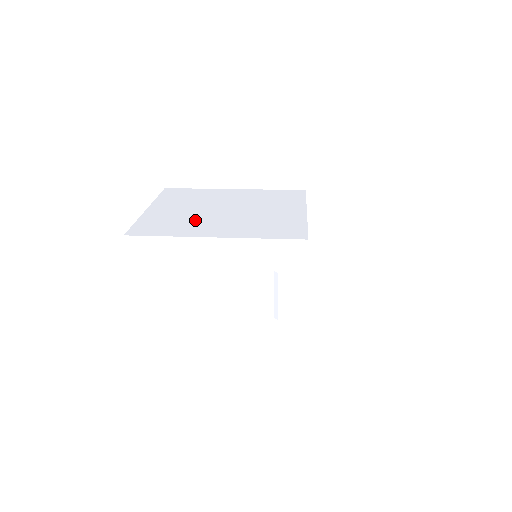
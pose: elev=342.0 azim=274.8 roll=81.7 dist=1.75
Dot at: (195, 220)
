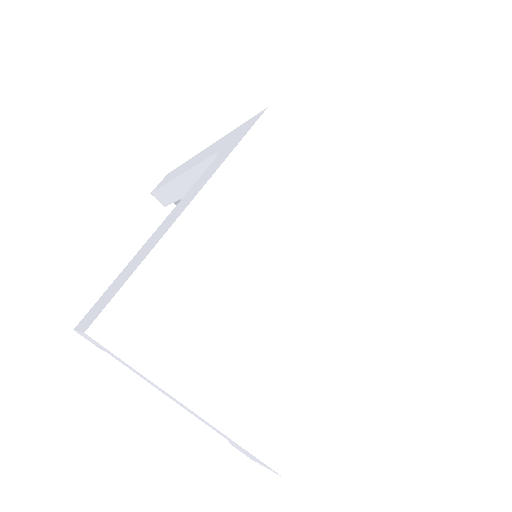
Dot at: occluded
